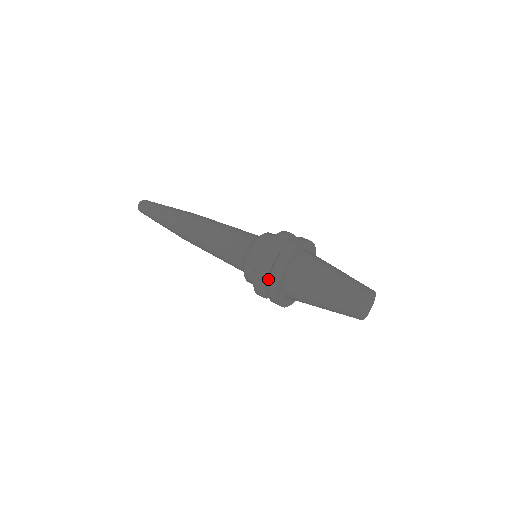
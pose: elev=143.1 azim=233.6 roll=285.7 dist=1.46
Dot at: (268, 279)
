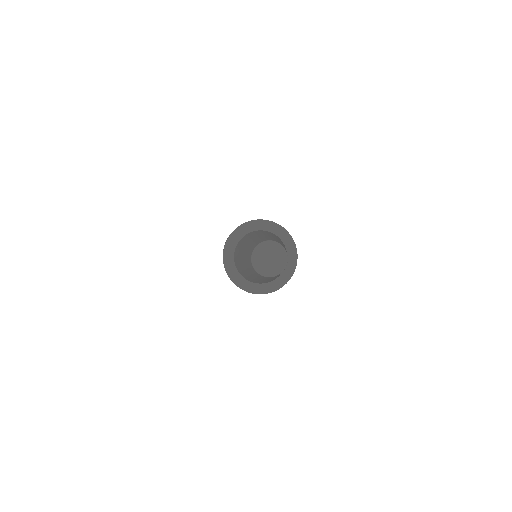
Dot at: occluded
